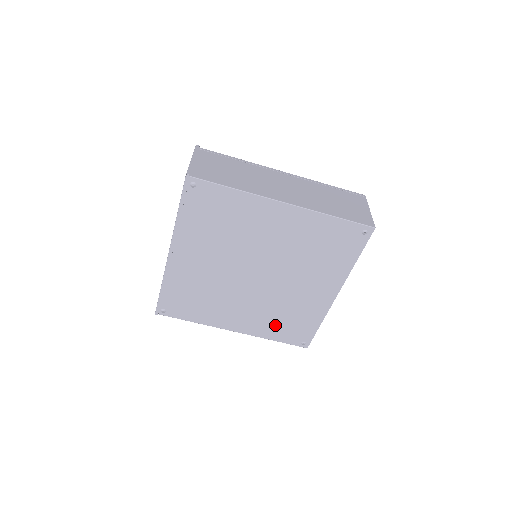
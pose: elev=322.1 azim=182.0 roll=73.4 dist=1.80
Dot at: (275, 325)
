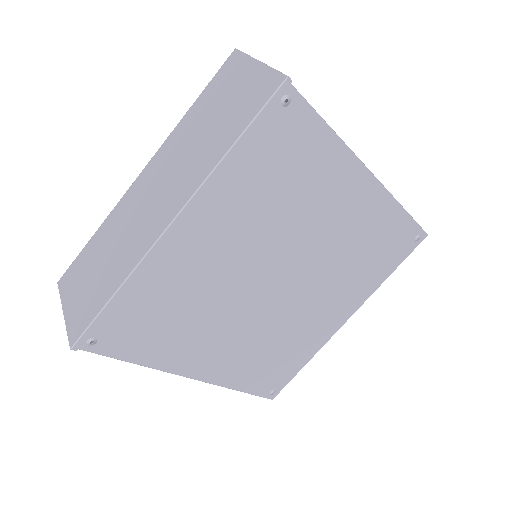
Dot at: (255, 366)
